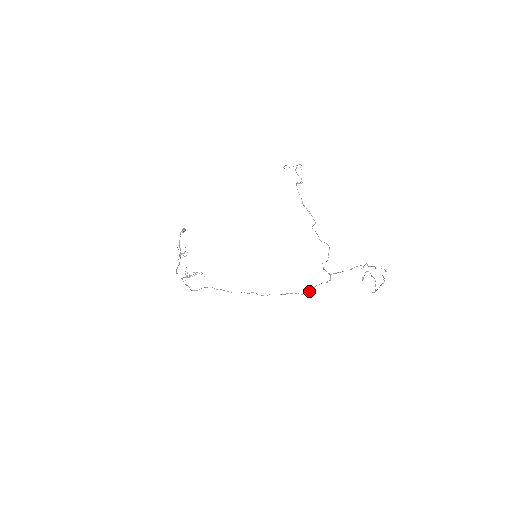
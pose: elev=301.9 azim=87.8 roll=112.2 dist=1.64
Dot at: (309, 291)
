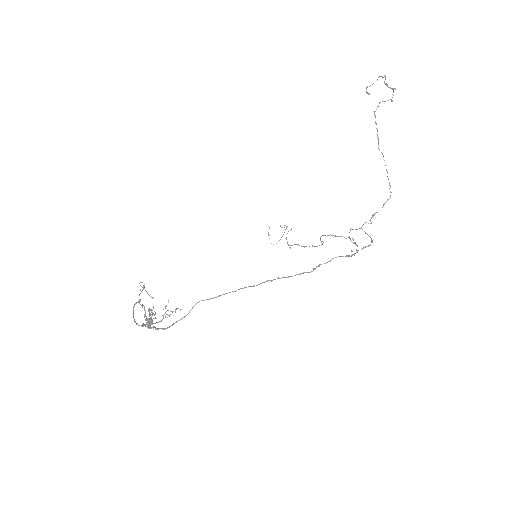
Dot at: occluded
